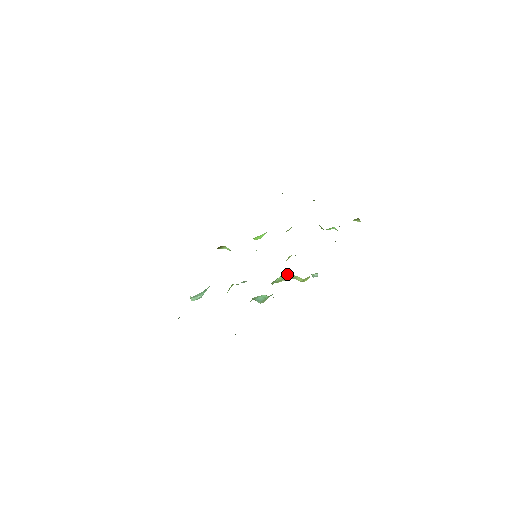
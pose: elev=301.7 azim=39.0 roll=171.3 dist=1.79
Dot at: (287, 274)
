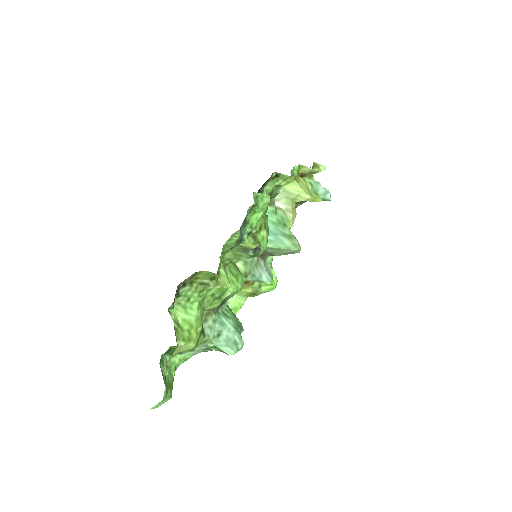
Dot at: (276, 200)
